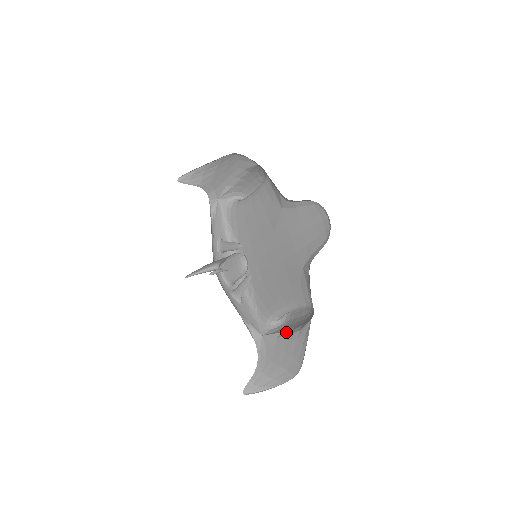
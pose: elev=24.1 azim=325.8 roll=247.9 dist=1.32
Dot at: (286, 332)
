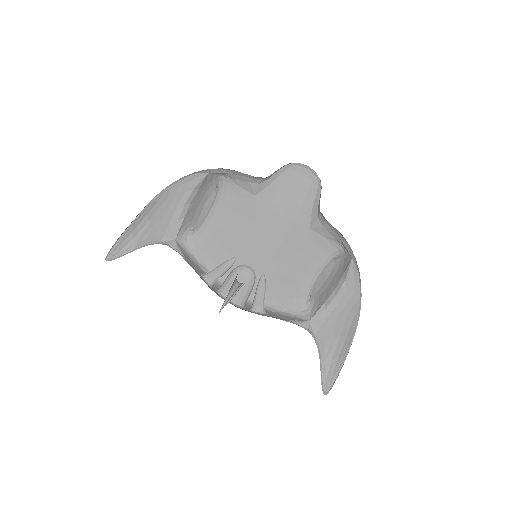
Dot at: (330, 296)
